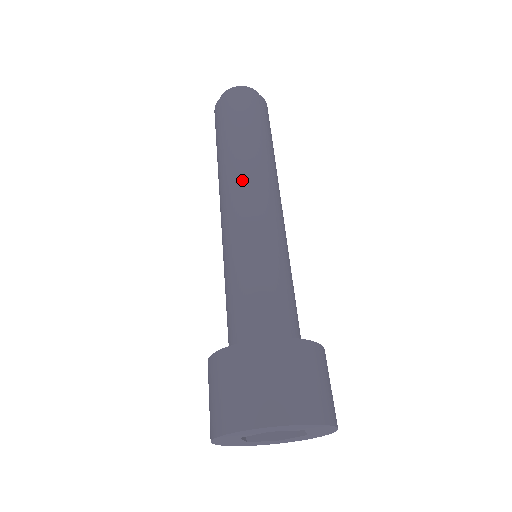
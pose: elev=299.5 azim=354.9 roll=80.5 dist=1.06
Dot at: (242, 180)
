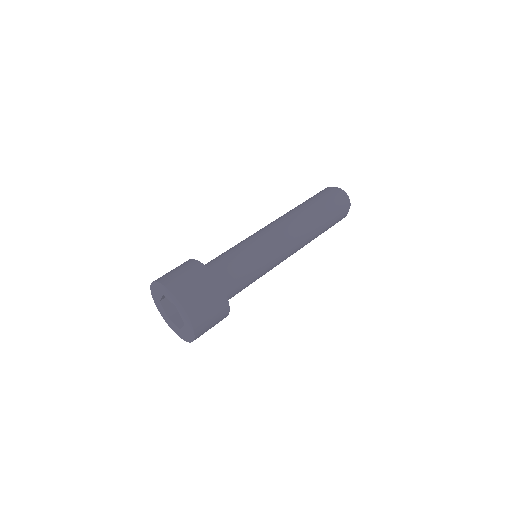
Dot at: (279, 219)
